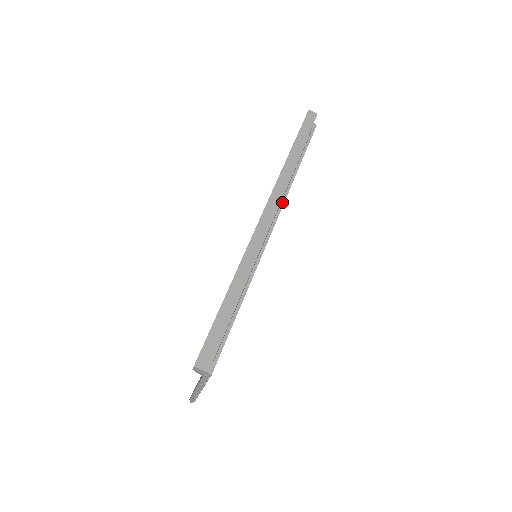
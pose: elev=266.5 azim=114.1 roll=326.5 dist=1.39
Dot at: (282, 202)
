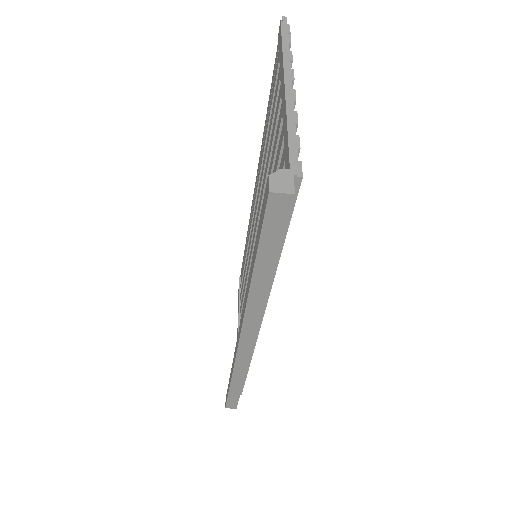
Dot at: occluded
